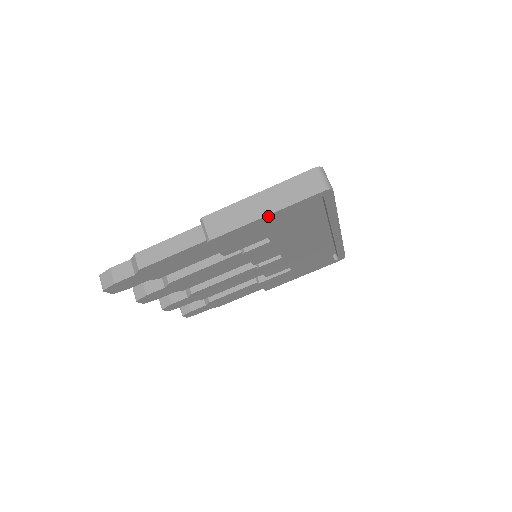
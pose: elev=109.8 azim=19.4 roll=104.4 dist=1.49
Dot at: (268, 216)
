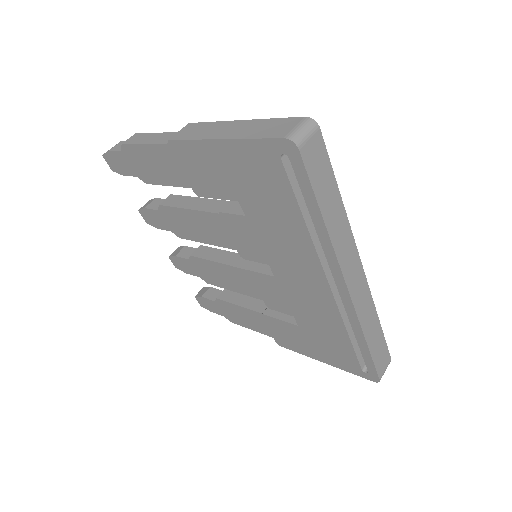
Dot at: (223, 142)
